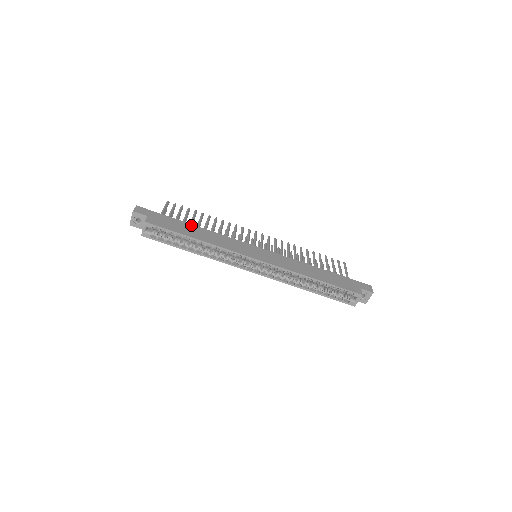
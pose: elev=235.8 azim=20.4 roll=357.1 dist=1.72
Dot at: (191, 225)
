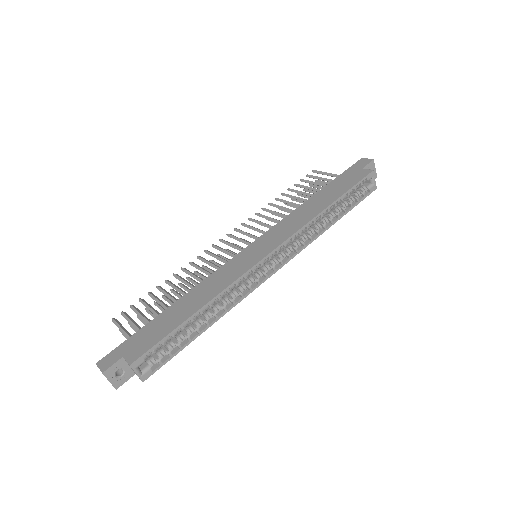
Dot at: (170, 308)
